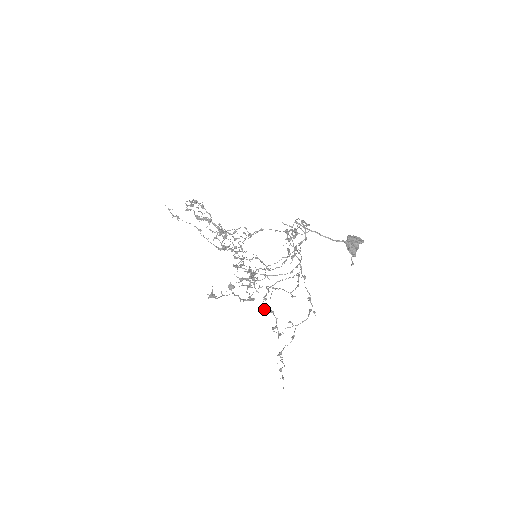
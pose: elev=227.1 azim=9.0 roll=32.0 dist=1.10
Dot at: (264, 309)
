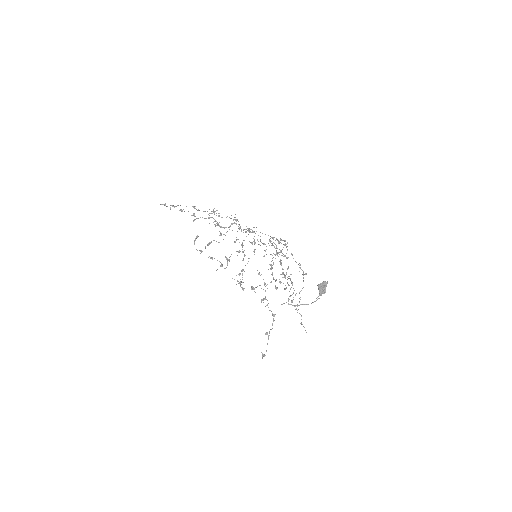
Dot at: occluded
